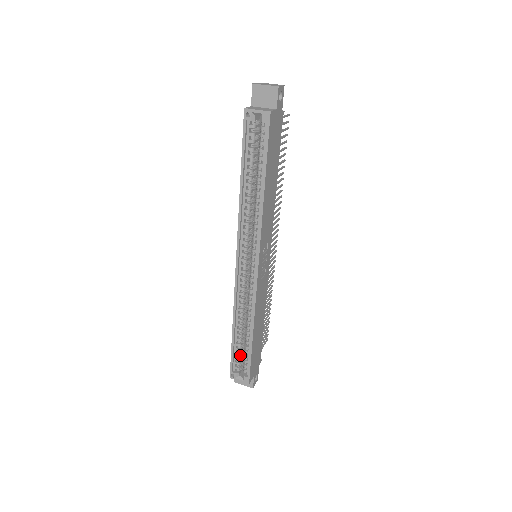
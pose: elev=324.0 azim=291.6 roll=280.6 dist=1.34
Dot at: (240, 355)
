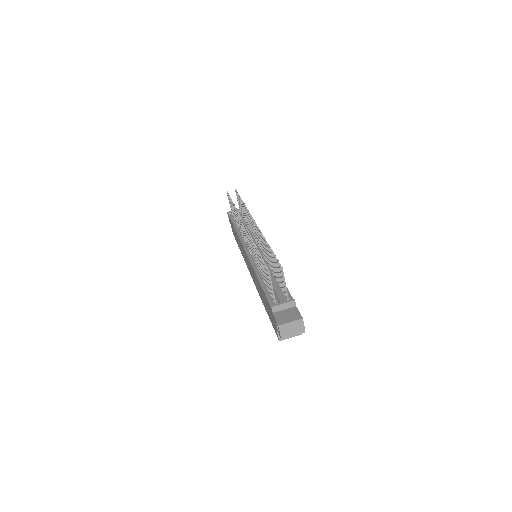
Dot at: occluded
